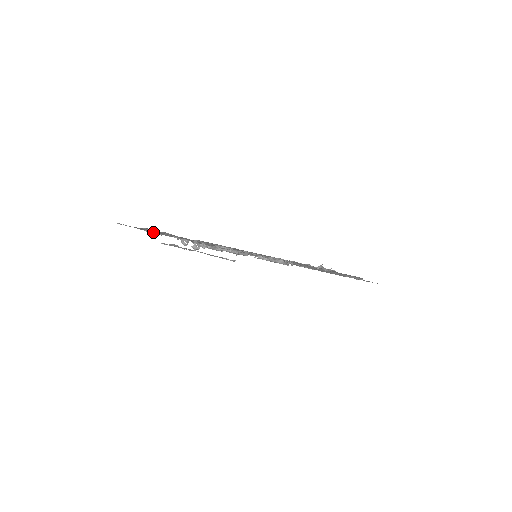
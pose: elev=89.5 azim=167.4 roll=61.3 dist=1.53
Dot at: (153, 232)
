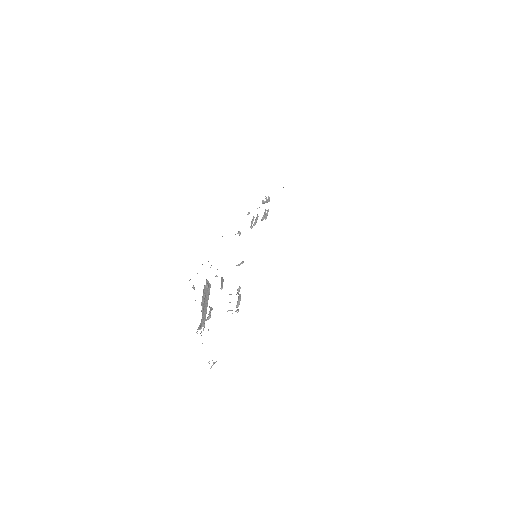
Dot at: occluded
